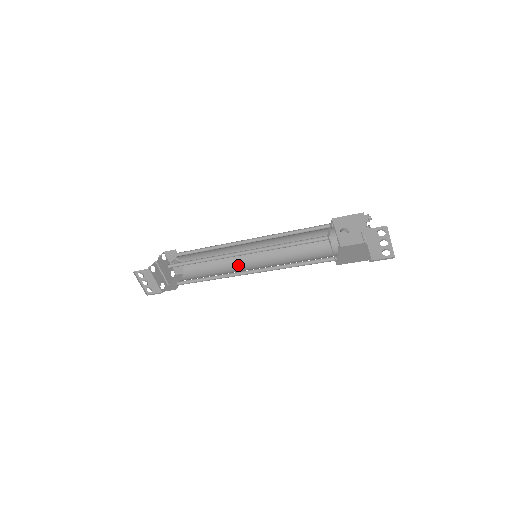
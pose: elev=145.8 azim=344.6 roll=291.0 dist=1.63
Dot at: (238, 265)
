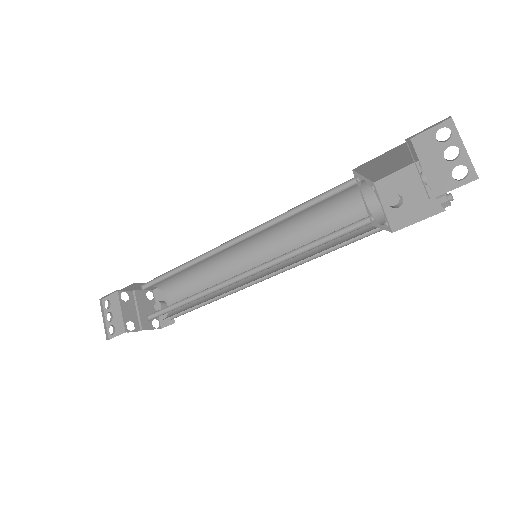
Dot at: (235, 287)
